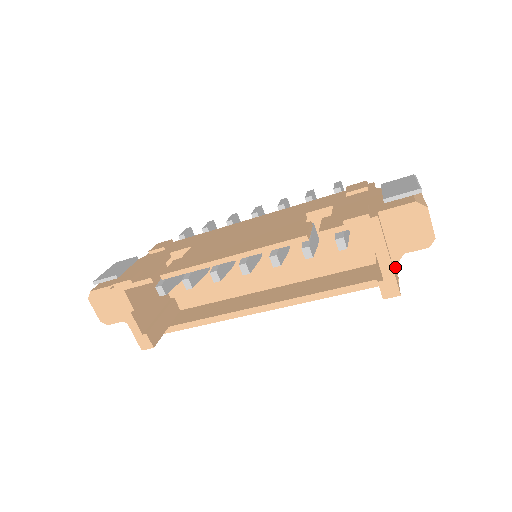
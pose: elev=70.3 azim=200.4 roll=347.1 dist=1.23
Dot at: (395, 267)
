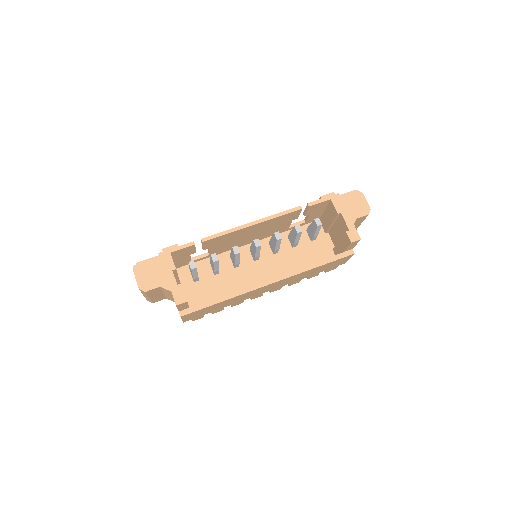
Dot at: occluded
